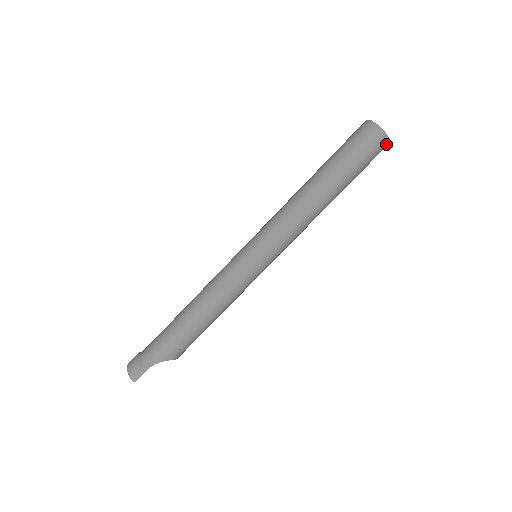
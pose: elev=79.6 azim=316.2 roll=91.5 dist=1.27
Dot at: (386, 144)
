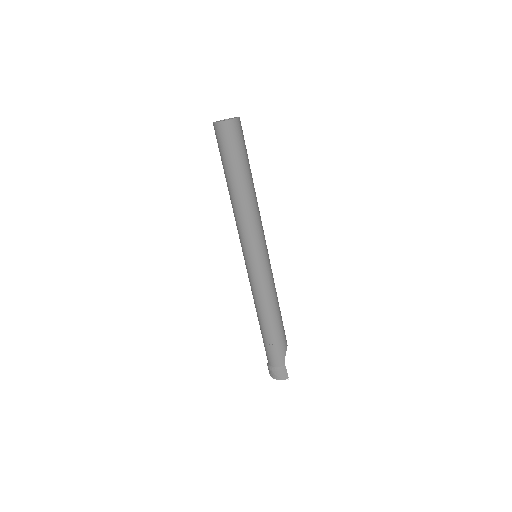
Dot at: (240, 122)
